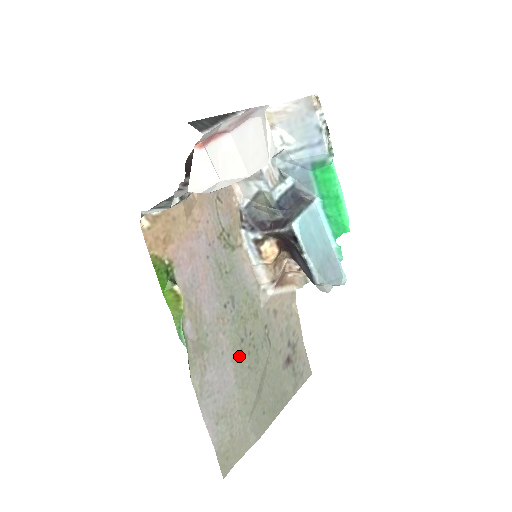
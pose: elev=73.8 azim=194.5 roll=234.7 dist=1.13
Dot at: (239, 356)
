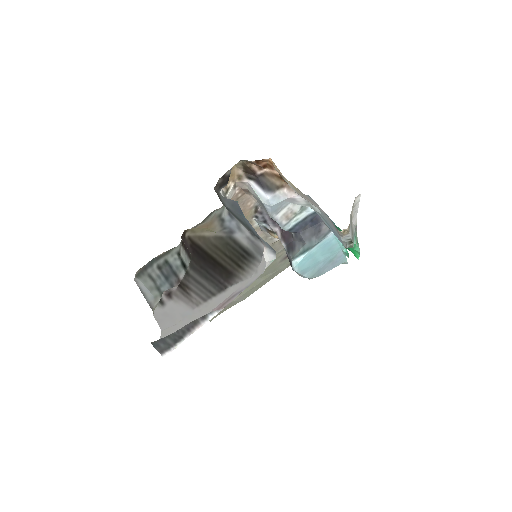
Dot at: occluded
